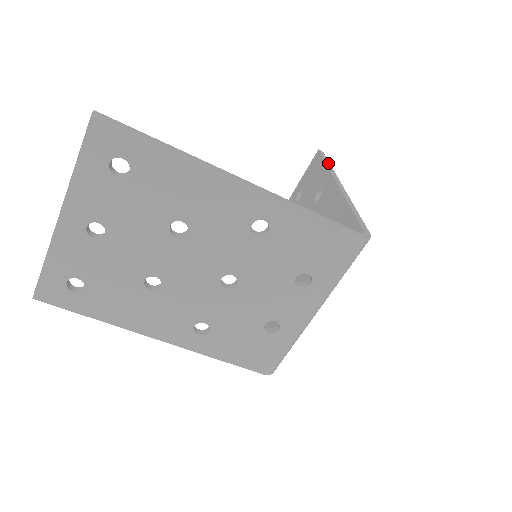
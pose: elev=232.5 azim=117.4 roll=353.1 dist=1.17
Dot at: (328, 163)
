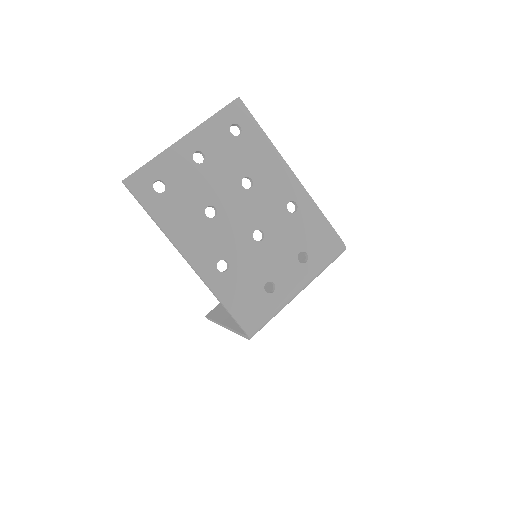
Dot at: occluded
